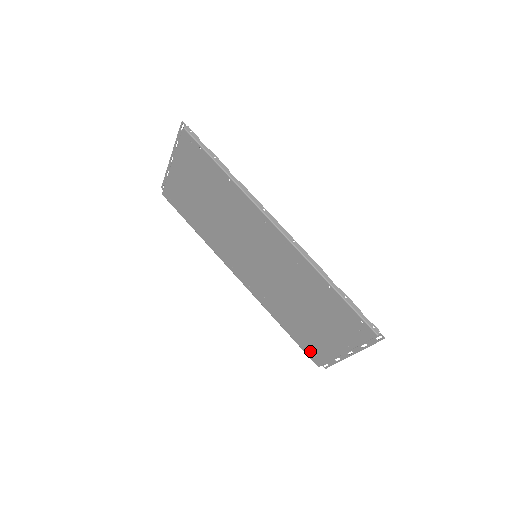
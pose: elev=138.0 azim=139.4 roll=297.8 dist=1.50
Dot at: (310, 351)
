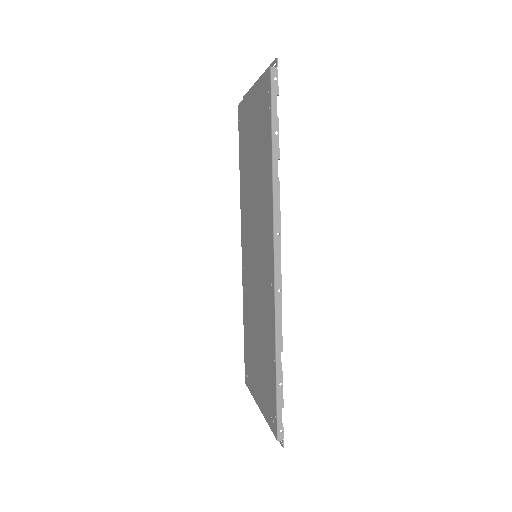
Dot at: (247, 367)
